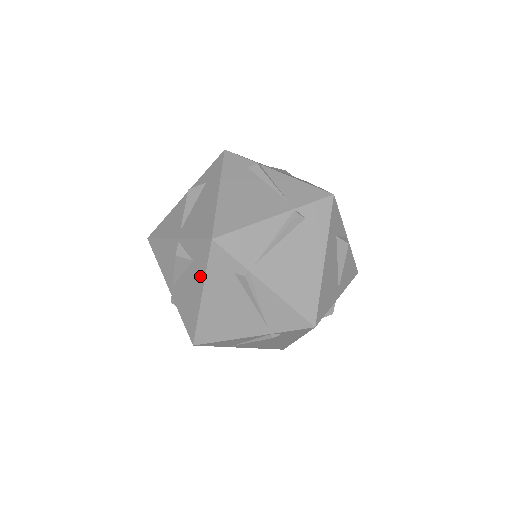
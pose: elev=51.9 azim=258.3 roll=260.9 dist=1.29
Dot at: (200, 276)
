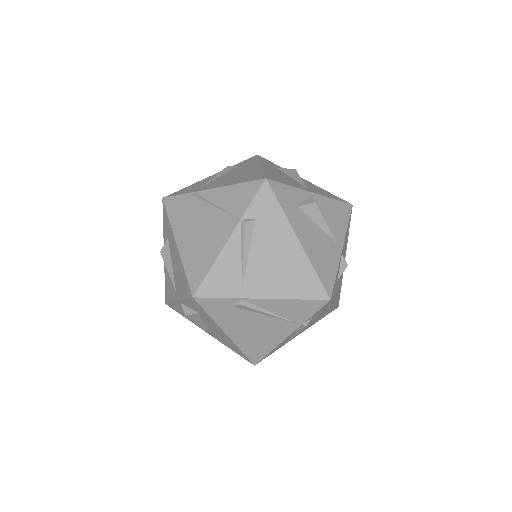
Dot at: (212, 322)
